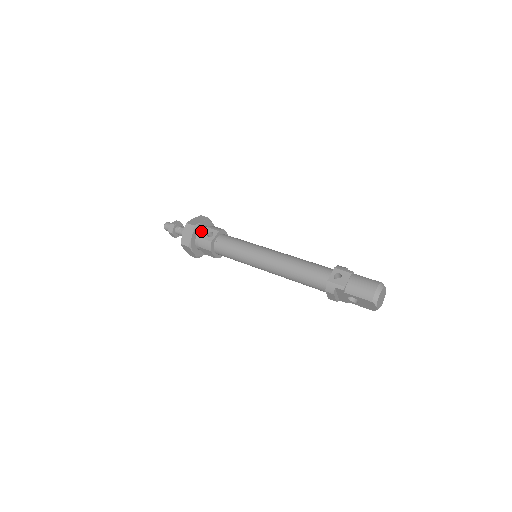
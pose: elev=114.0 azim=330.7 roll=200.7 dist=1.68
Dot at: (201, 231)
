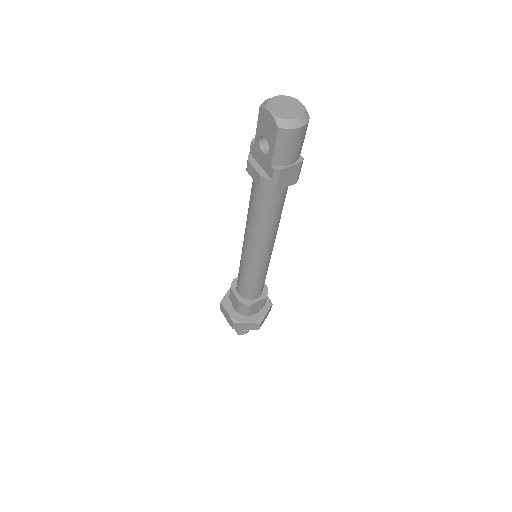
Dot at: occluded
